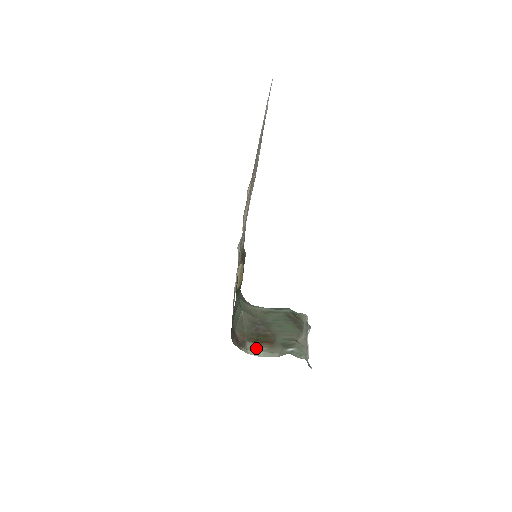
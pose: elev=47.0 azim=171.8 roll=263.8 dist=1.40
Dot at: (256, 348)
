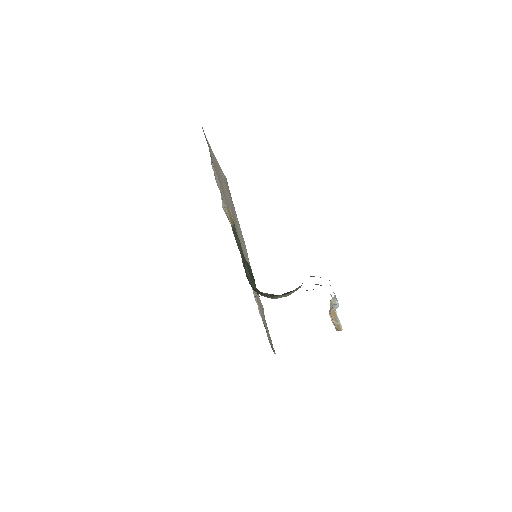
Dot at: (280, 295)
